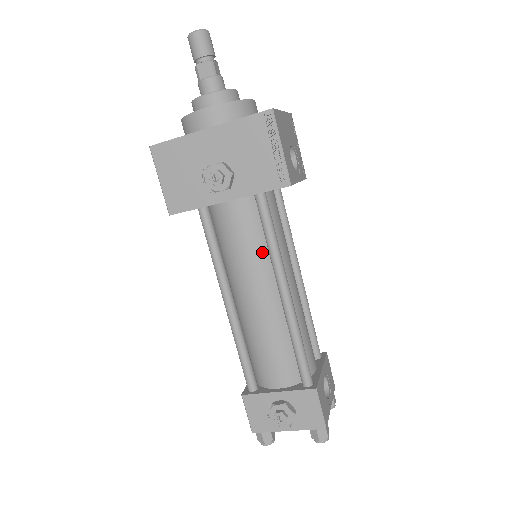
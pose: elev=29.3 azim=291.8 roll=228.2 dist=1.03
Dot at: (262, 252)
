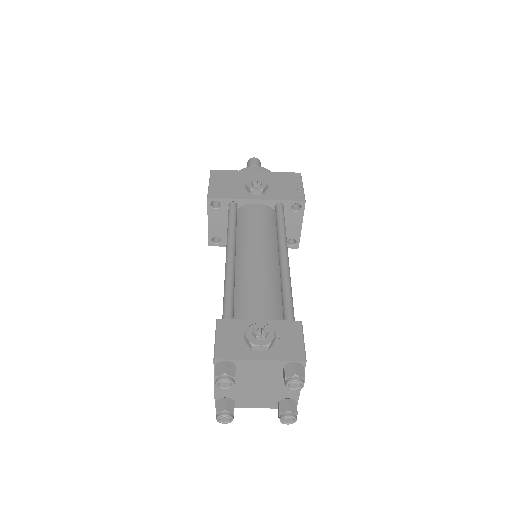
Dot at: (271, 234)
